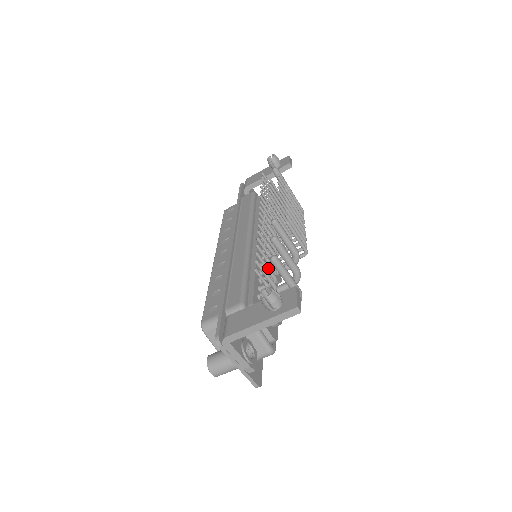
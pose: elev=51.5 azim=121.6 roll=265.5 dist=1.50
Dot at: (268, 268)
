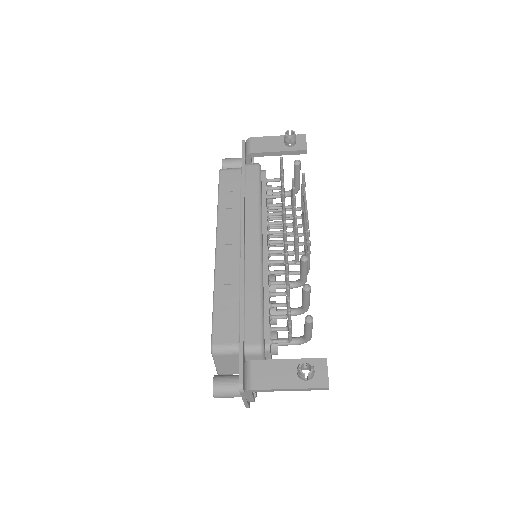
Dot at: (290, 310)
